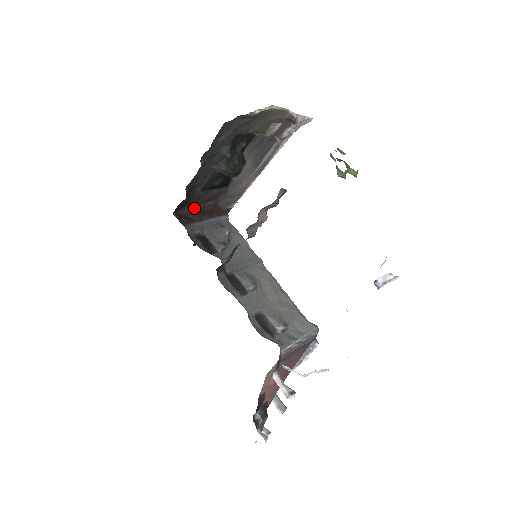
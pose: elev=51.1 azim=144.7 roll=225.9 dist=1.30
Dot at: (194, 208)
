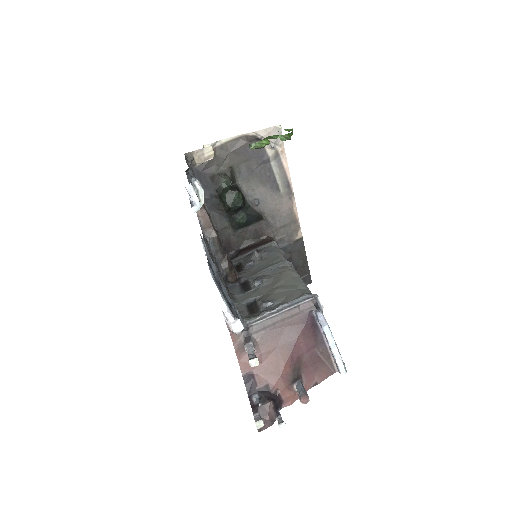
Dot at: (243, 249)
